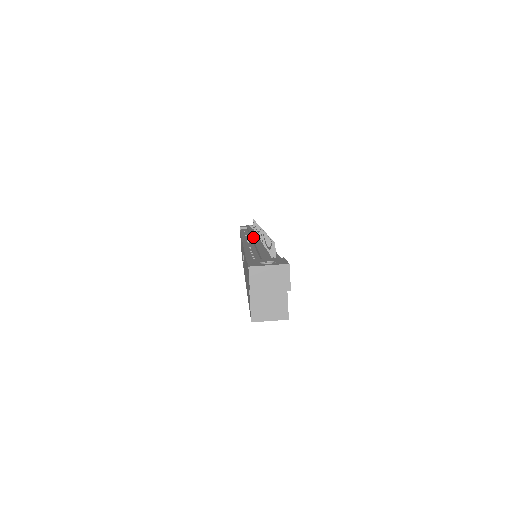
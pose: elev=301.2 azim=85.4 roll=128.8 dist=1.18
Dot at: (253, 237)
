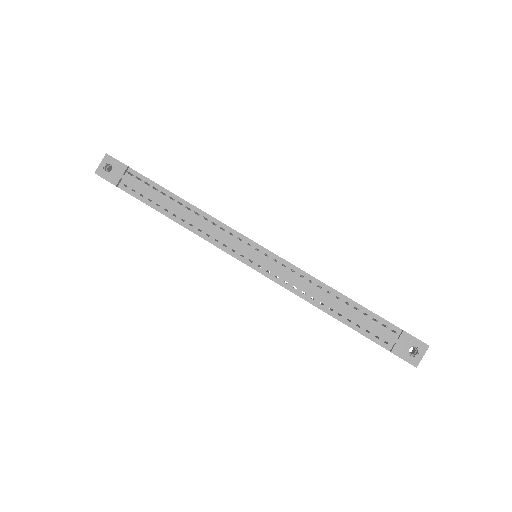
Dot at: (258, 259)
